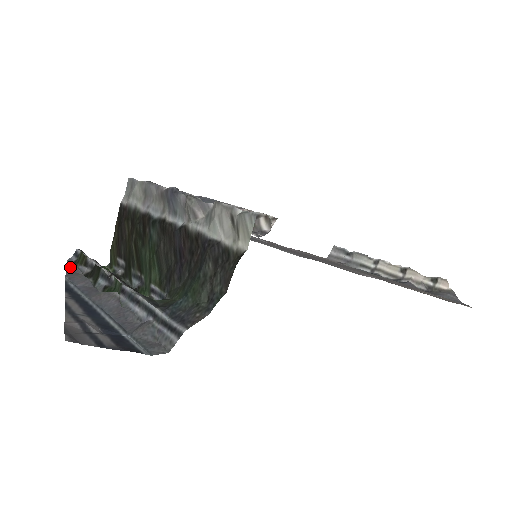
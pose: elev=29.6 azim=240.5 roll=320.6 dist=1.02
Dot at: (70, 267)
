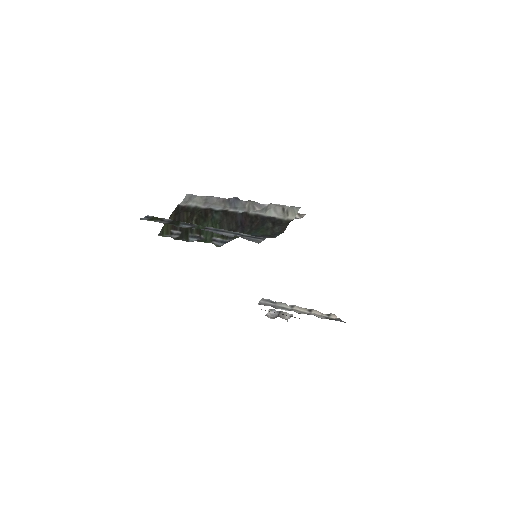
Dot at: (147, 220)
